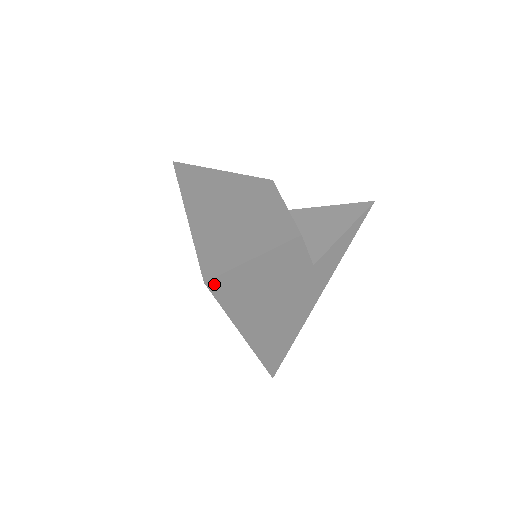
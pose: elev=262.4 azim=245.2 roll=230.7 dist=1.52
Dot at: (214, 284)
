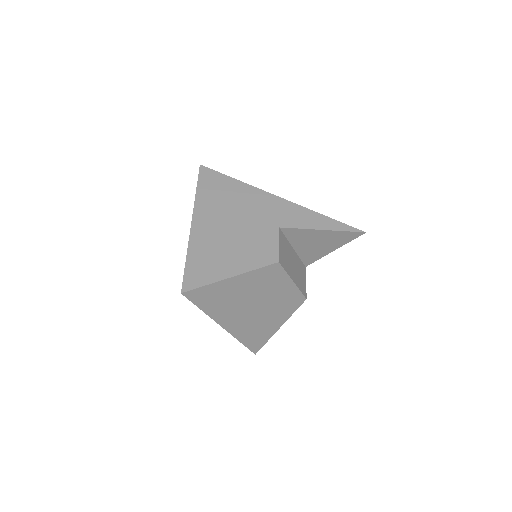
Dot at: occluded
